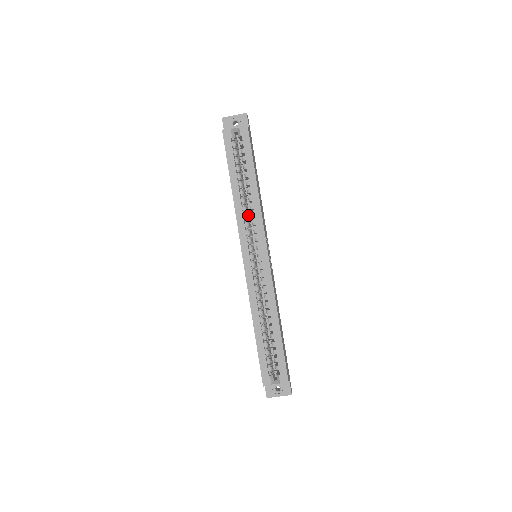
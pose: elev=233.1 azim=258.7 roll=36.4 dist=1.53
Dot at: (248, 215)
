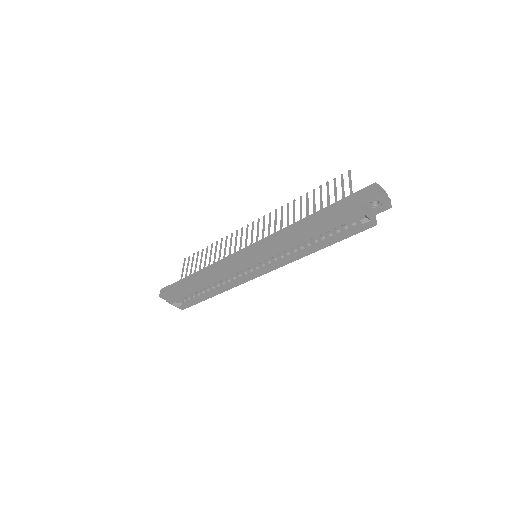
Dot at: occluded
